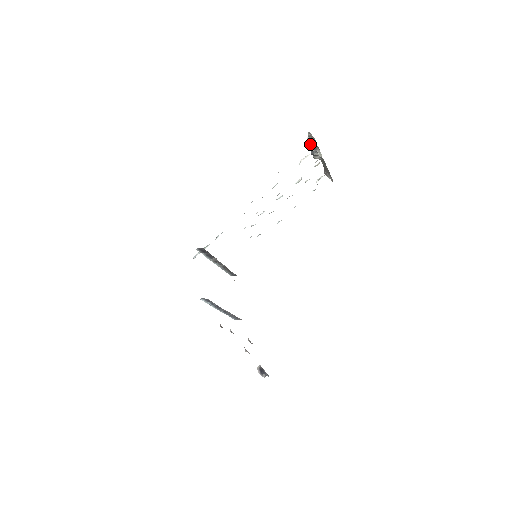
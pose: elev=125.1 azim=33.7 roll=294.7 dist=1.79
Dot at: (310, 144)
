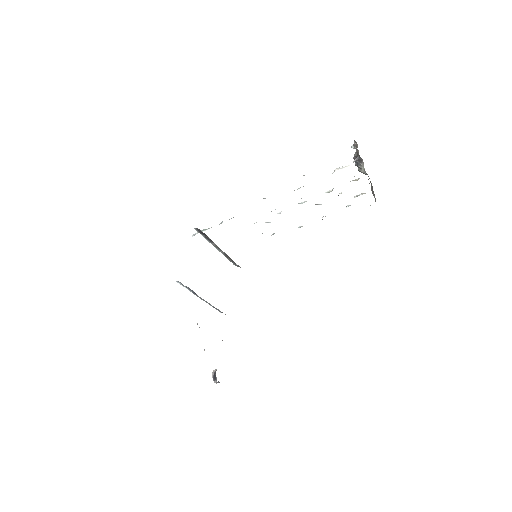
Dot at: (355, 154)
